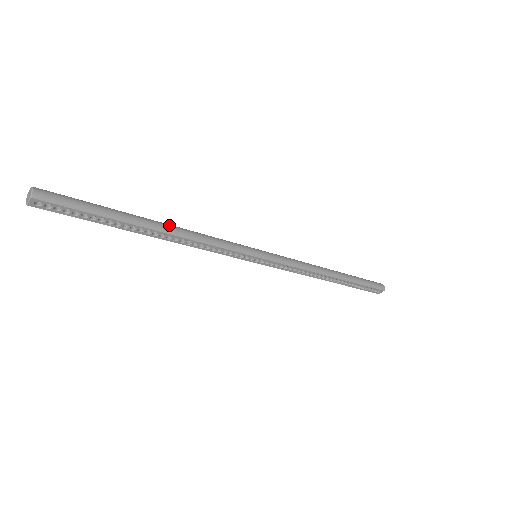
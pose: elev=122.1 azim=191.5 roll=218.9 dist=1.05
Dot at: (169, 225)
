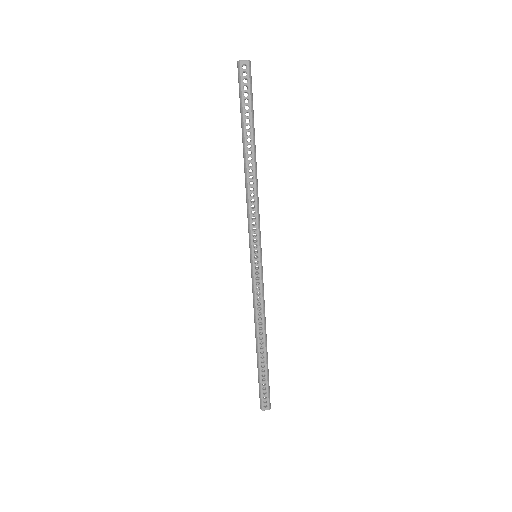
Dot at: (256, 167)
